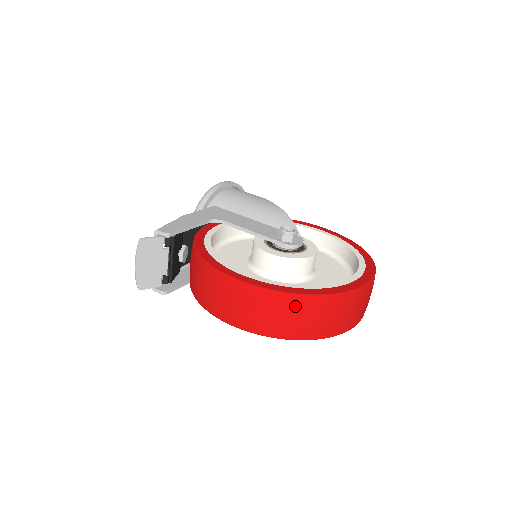
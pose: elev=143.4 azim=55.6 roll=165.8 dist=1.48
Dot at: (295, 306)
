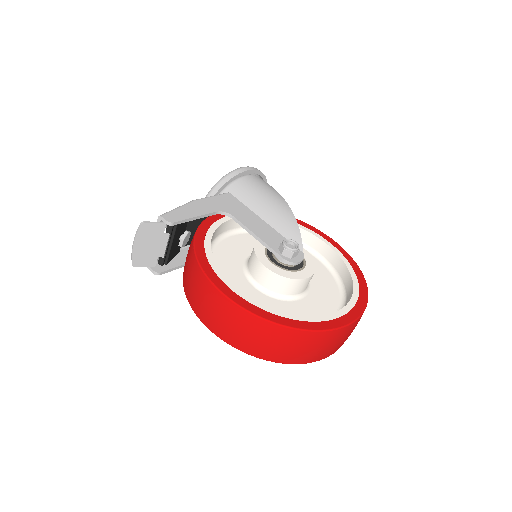
Dot at: (271, 333)
